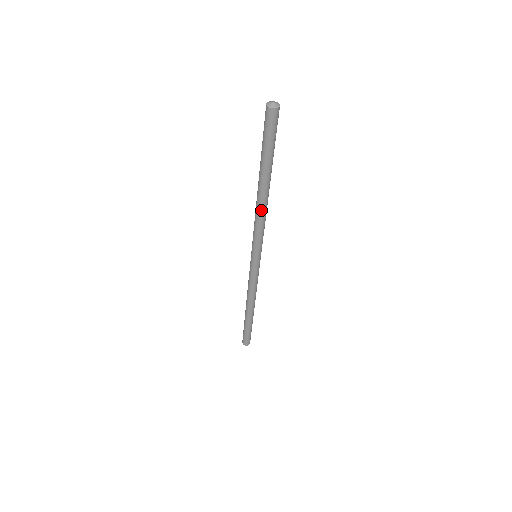
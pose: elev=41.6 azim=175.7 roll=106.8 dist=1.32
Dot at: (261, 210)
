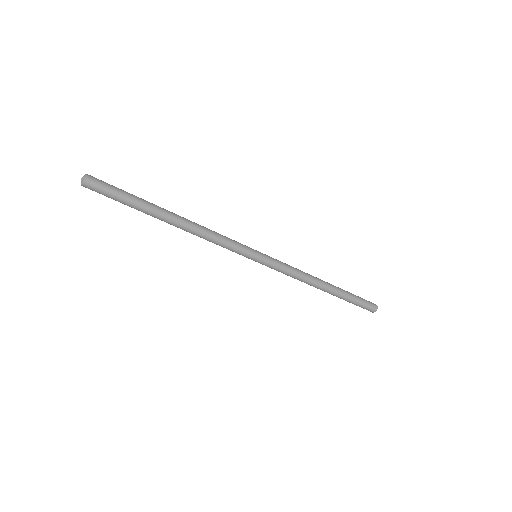
Dot at: (196, 231)
